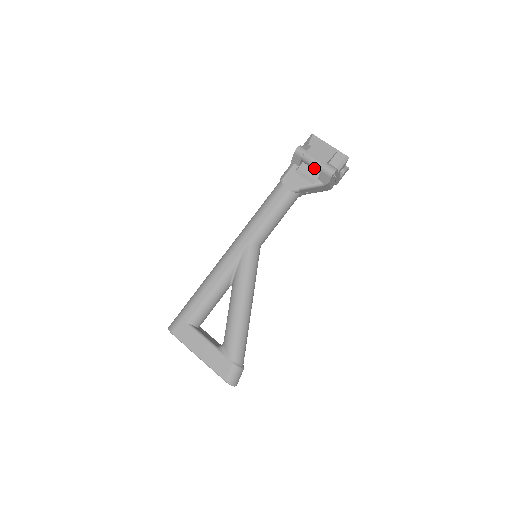
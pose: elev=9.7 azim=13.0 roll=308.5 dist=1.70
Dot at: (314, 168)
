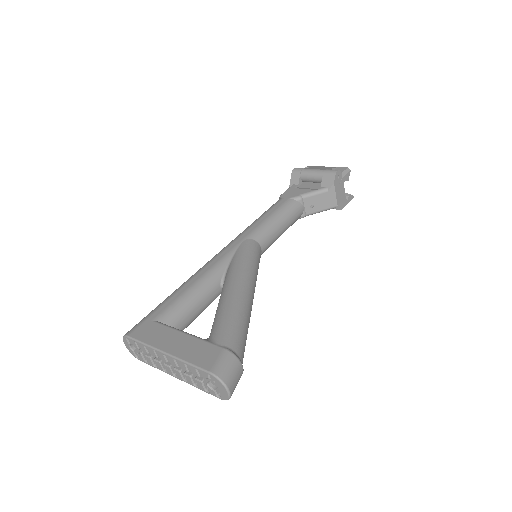
Dot at: (315, 177)
